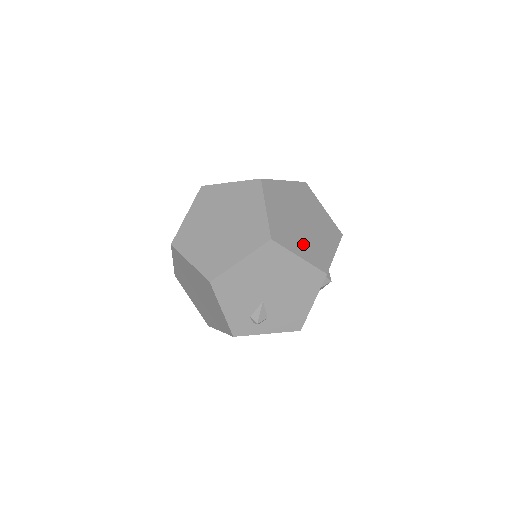
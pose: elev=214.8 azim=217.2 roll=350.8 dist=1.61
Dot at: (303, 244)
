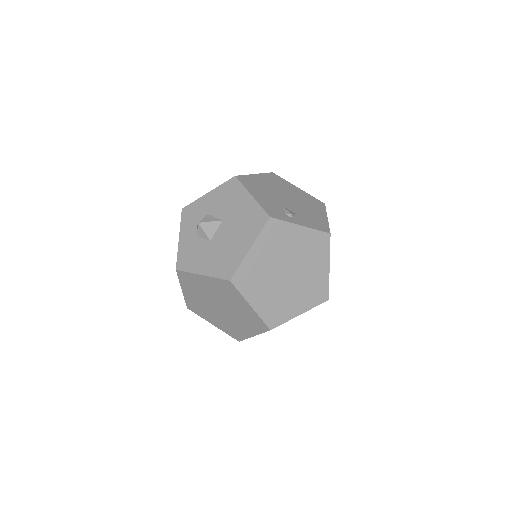
Dot at: occluded
